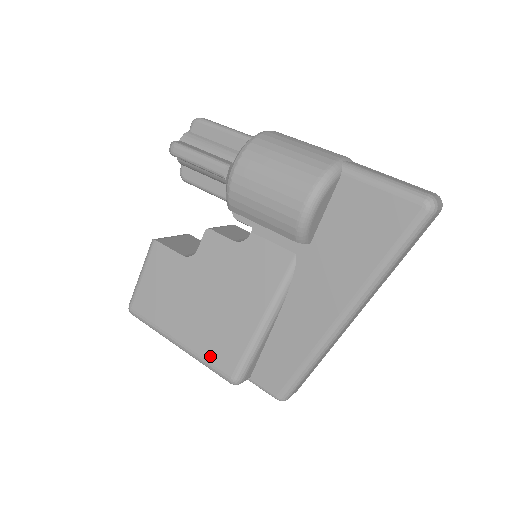
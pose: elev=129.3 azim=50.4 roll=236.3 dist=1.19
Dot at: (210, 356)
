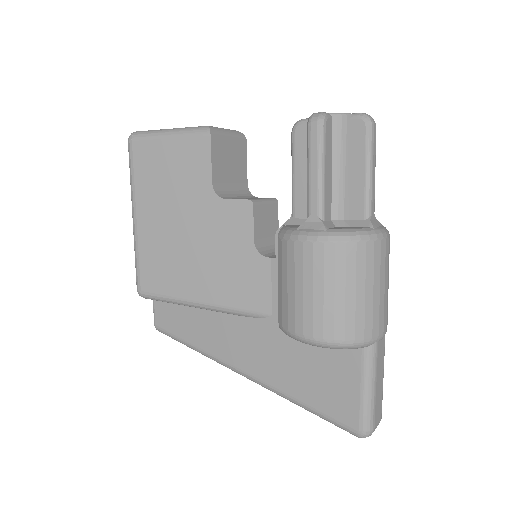
Dot at: (144, 262)
